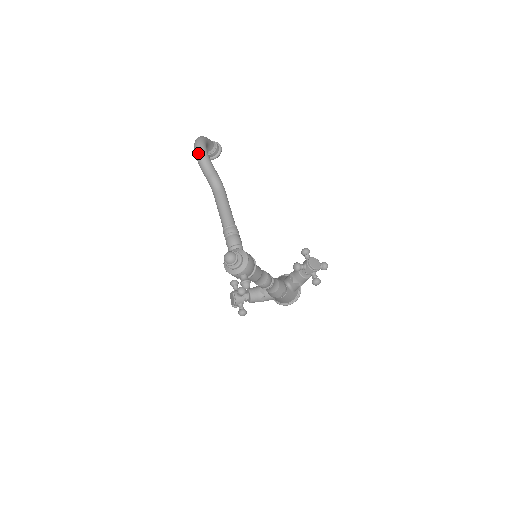
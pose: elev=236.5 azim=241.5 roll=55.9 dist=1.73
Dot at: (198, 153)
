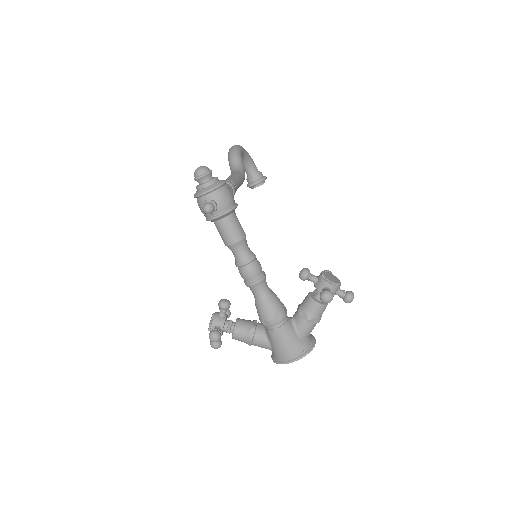
Dot at: (231, 147)
